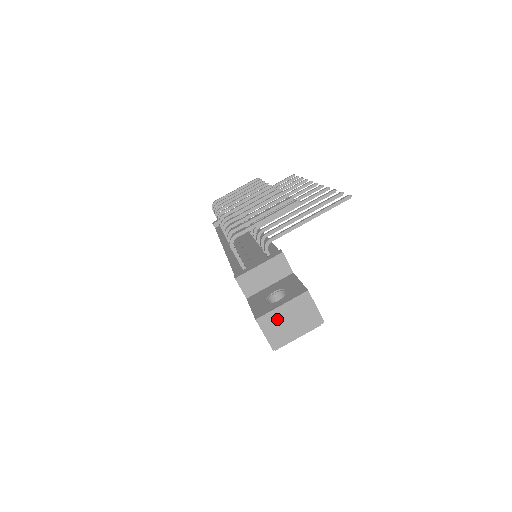
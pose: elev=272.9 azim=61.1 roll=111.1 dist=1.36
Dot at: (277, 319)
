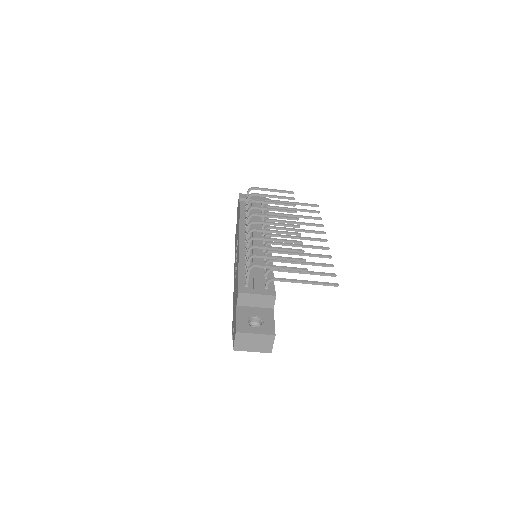
Dot at: (248, 338)
